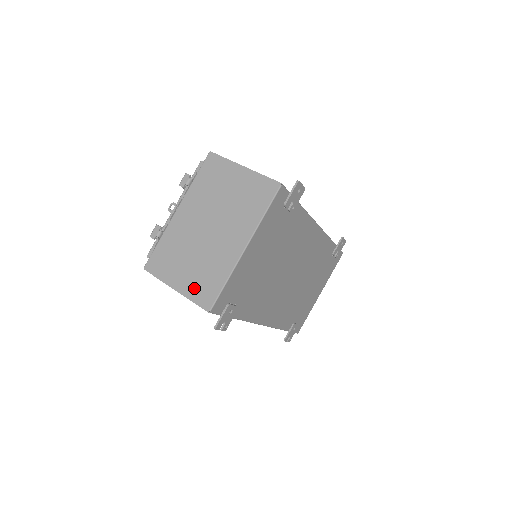
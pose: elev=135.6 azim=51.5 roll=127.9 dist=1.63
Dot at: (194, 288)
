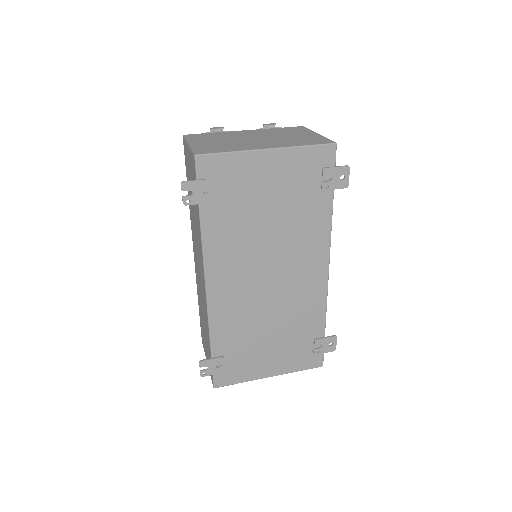
Dot at: (203, 147)
